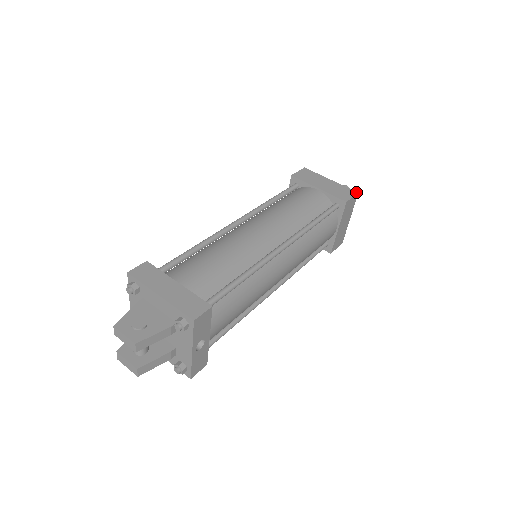
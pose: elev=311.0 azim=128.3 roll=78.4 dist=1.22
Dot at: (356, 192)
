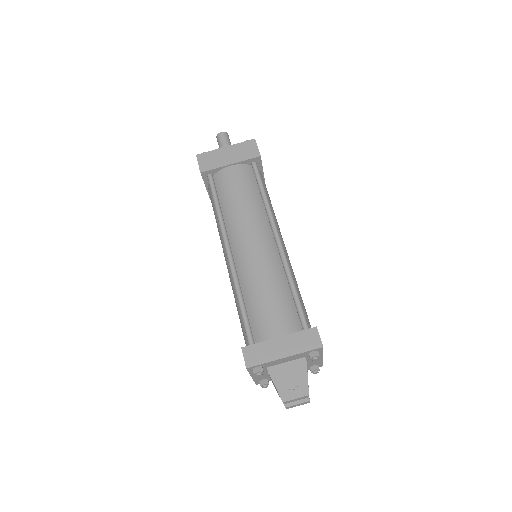
Dot at: (253, 140)
